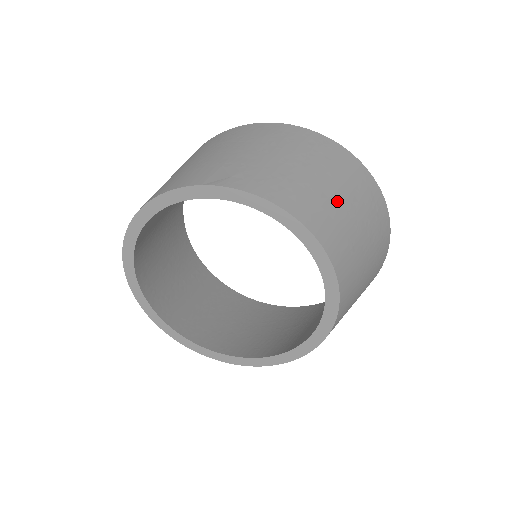
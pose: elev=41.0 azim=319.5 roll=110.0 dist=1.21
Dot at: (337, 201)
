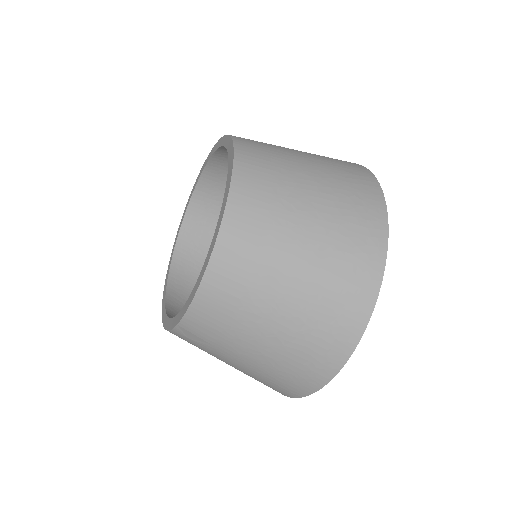
Dot at: (290, 151)
